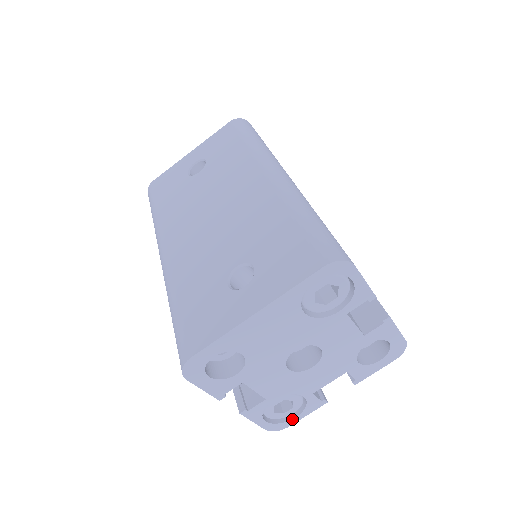
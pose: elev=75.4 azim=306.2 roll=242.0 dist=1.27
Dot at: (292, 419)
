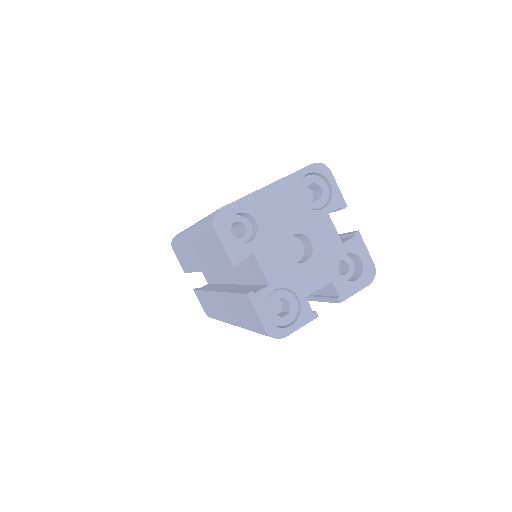
Dot at: (288, 327)
